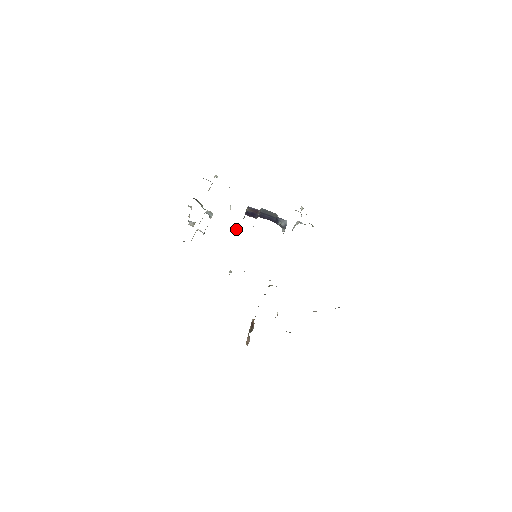
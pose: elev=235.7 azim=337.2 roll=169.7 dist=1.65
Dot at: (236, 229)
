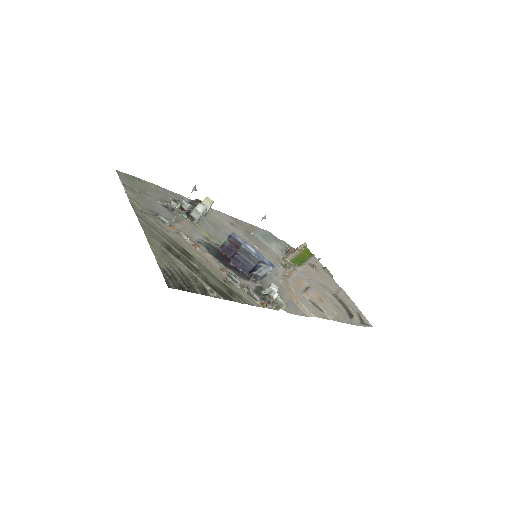
Dot at: (224, 239)
